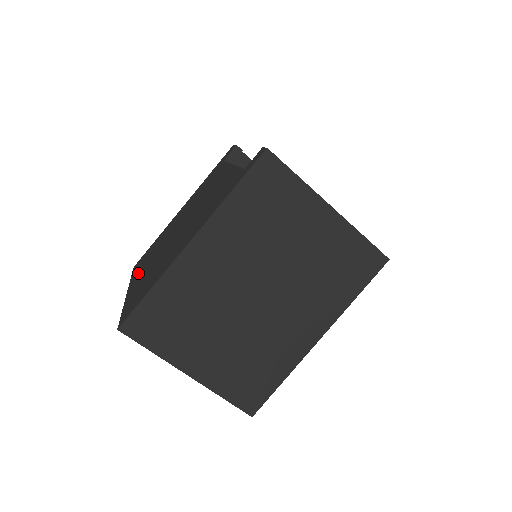
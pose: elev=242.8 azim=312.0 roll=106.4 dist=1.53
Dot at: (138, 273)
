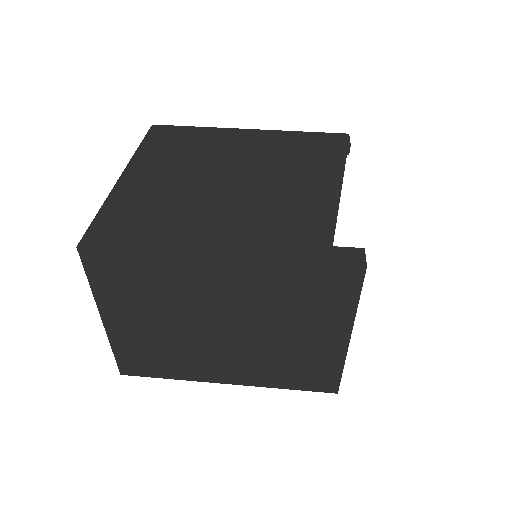
Dot at: (149, 160)
